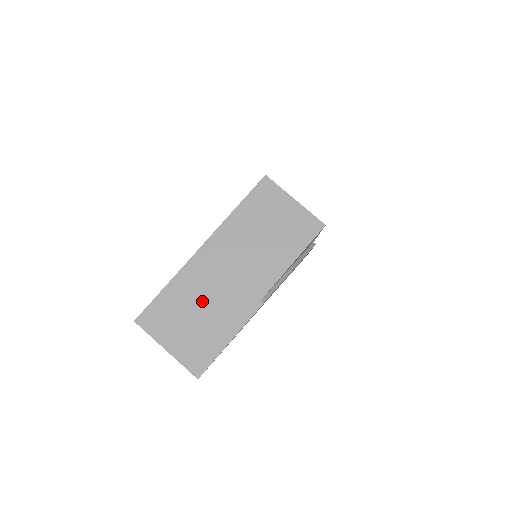
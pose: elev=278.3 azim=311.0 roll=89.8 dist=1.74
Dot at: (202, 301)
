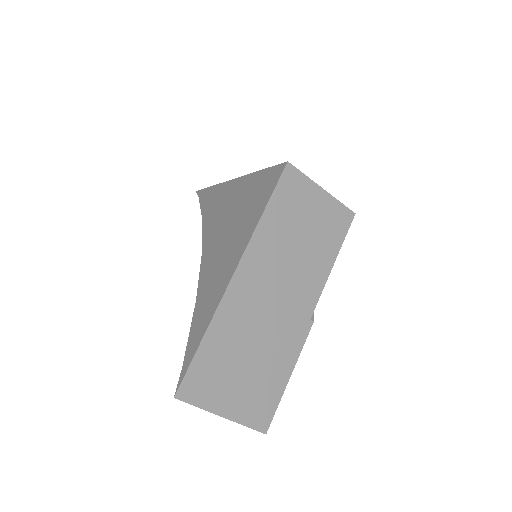
Dot at: (251, 341)
